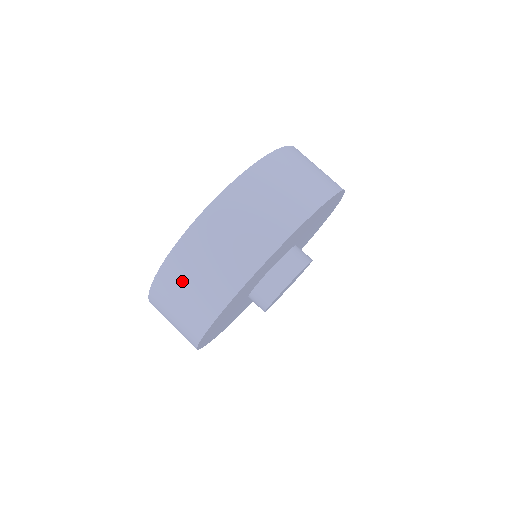
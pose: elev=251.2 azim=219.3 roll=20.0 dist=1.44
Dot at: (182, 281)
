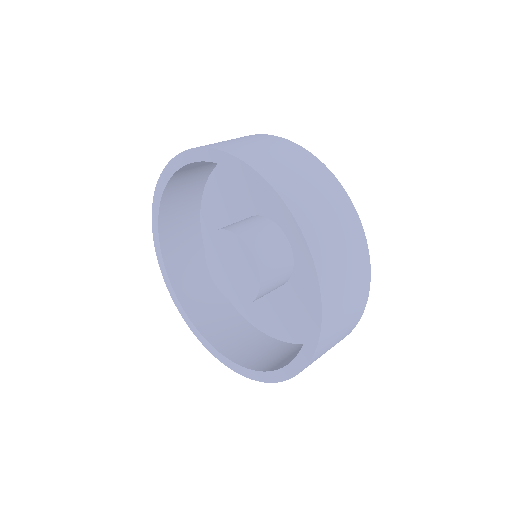
Dot at: occluded
